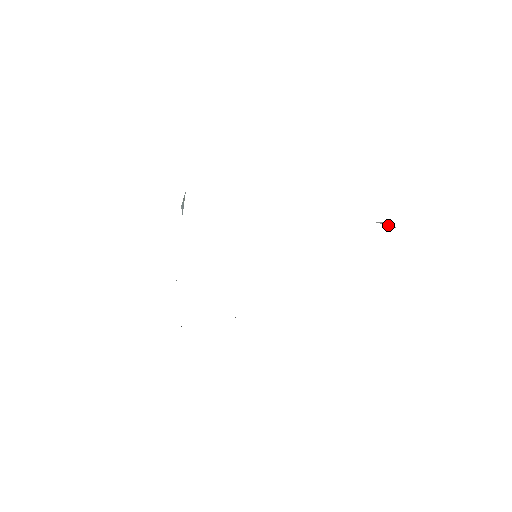
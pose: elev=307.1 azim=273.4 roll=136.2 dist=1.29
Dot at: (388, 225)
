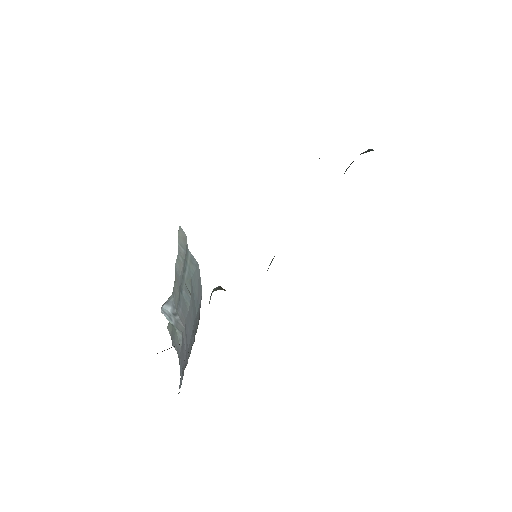
Dot at: occluded
